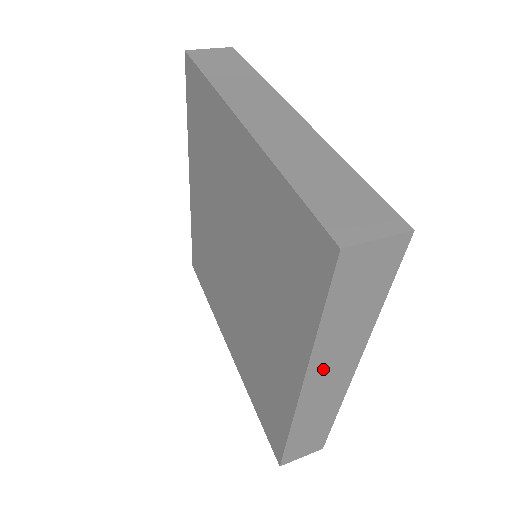
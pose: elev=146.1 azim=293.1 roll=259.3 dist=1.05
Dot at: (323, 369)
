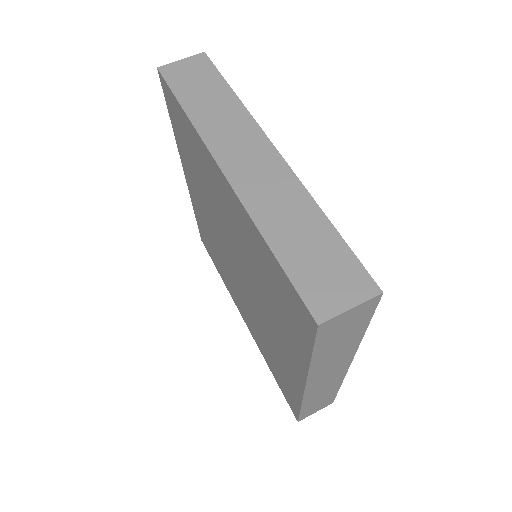
Dot at: (321, 374)
